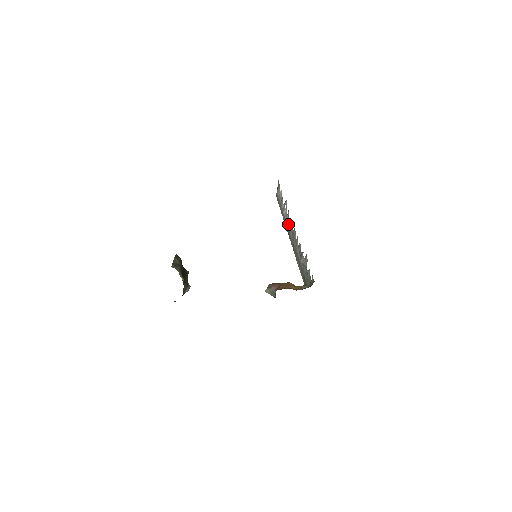
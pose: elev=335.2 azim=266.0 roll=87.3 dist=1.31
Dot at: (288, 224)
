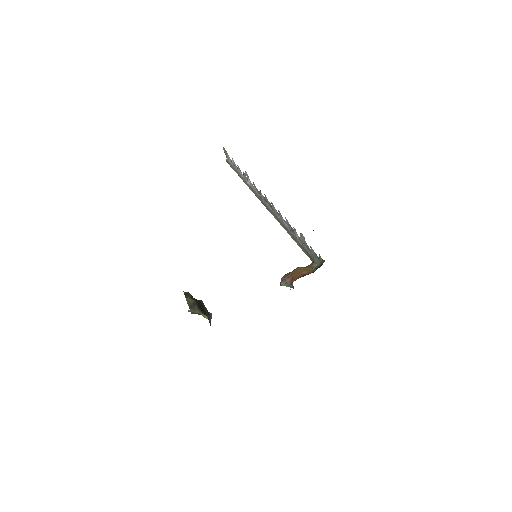
Dot at: (259, 196)
